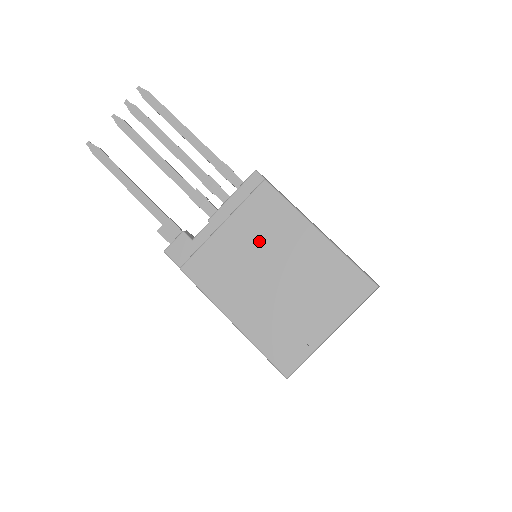
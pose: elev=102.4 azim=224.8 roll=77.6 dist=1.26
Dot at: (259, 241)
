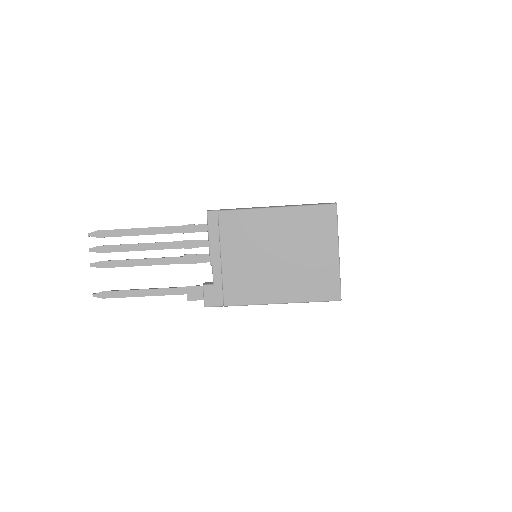
Dot at: (251, 246)
